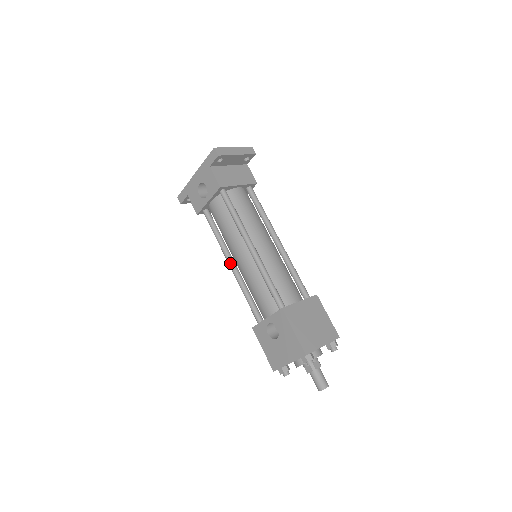
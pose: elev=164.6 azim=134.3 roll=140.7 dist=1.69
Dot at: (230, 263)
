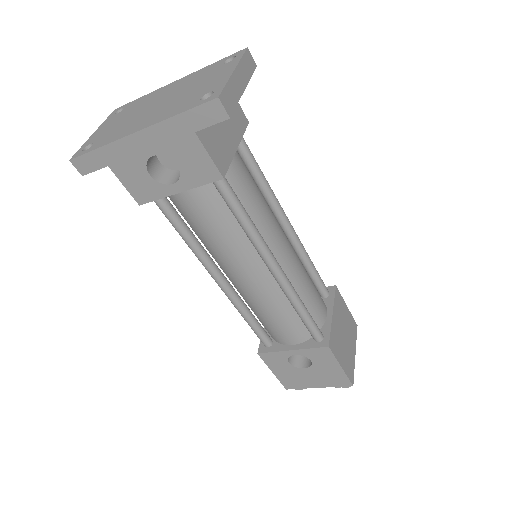
Dot at: (219, 280)
